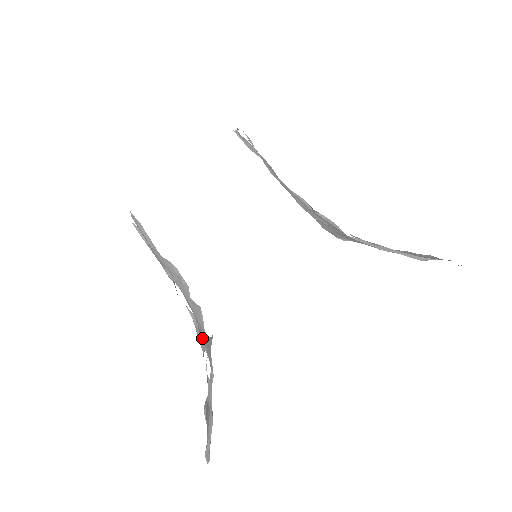
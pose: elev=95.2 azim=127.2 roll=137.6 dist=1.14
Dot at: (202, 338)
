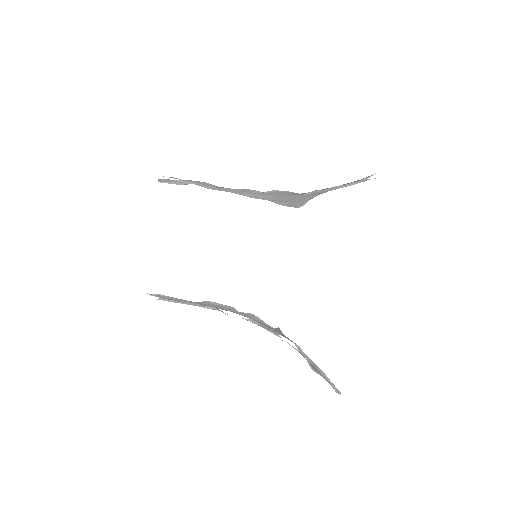
Dot at: occluded
